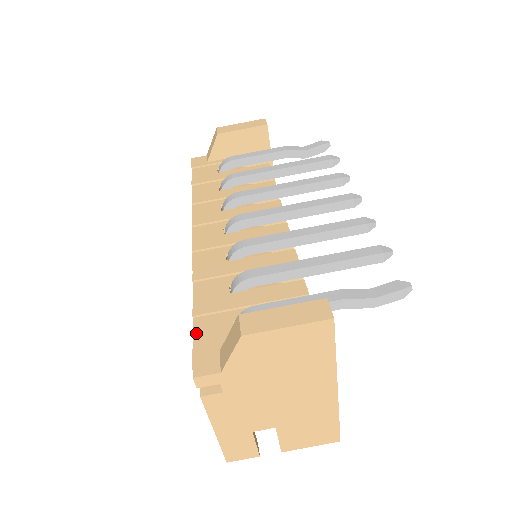
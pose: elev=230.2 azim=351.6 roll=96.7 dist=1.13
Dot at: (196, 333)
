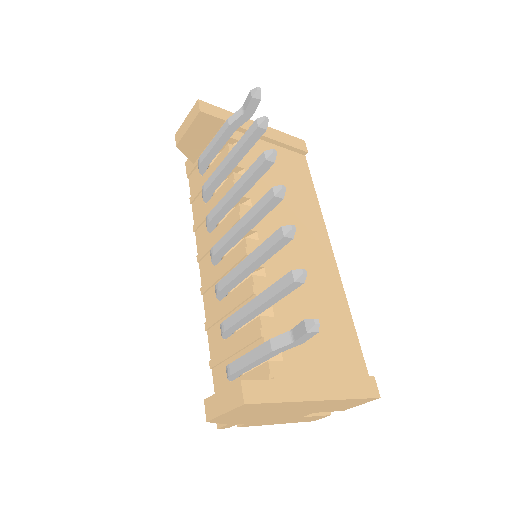
Dot at: (215, 385)
